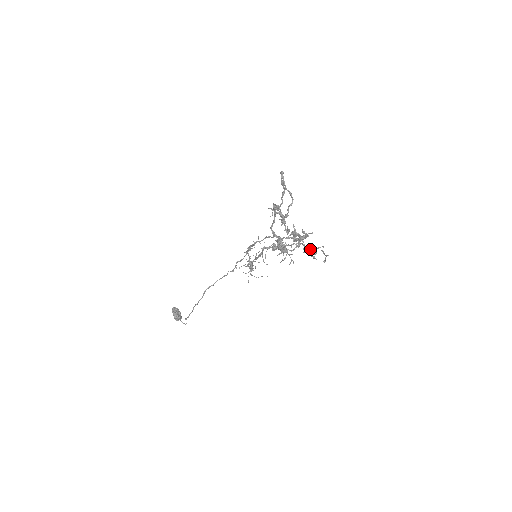
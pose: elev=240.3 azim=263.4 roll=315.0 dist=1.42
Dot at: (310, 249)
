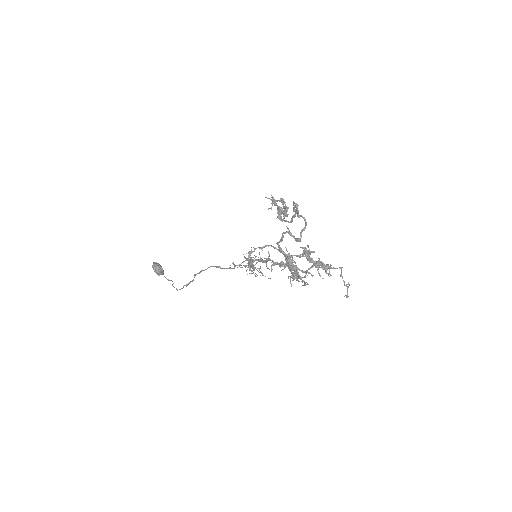
Dot at: (325, 268)
